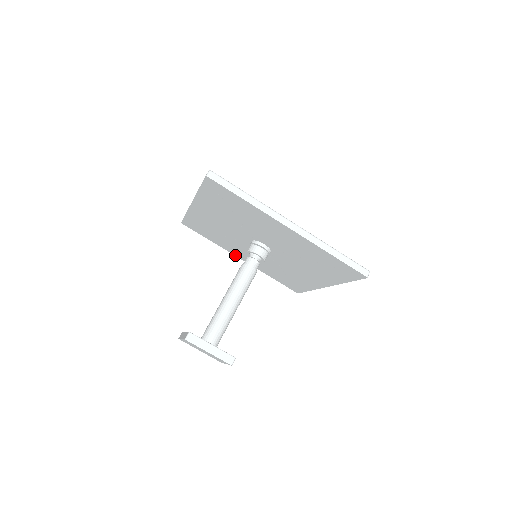
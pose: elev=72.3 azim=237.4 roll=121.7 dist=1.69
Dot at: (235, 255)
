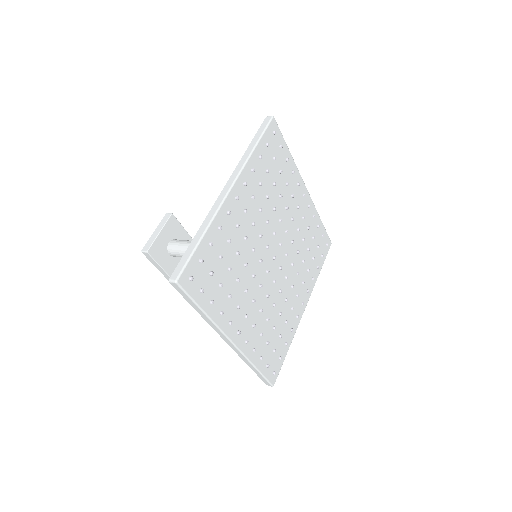
Dot at: occluded
